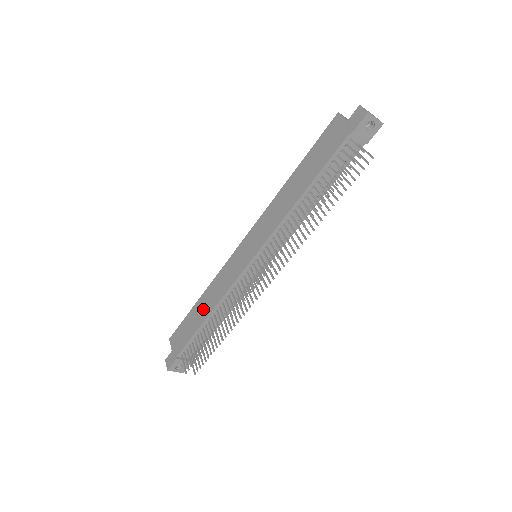
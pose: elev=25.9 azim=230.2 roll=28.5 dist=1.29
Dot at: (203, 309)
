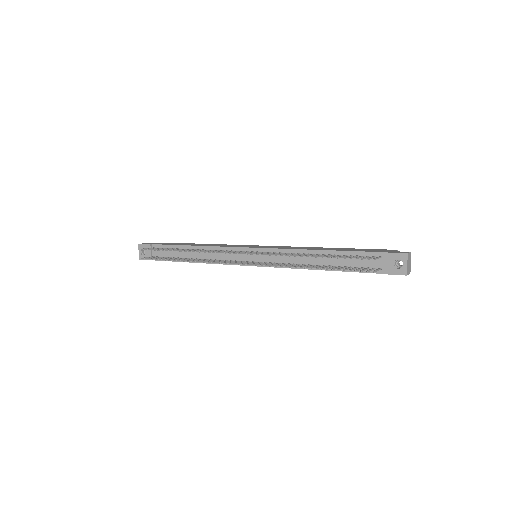
Dot at: (198, 244)
